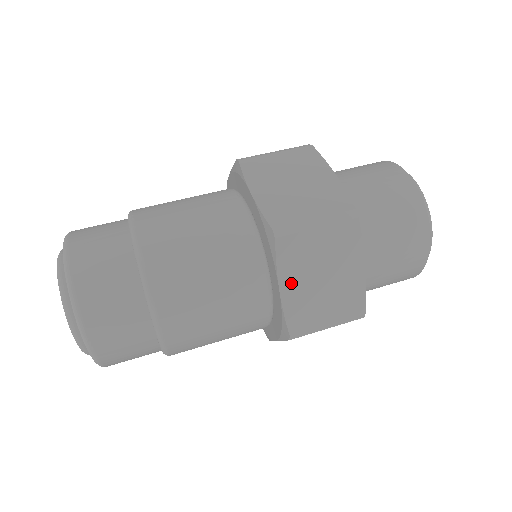
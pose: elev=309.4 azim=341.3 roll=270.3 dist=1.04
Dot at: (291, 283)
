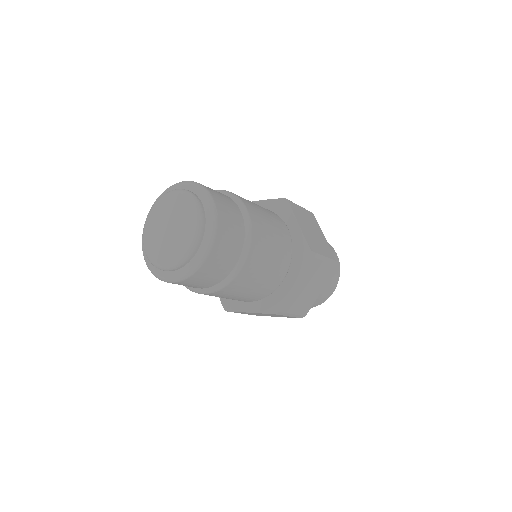
Dot at: (301, 224)
